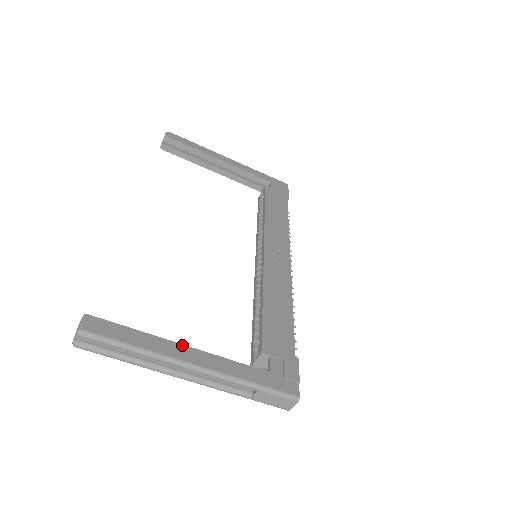
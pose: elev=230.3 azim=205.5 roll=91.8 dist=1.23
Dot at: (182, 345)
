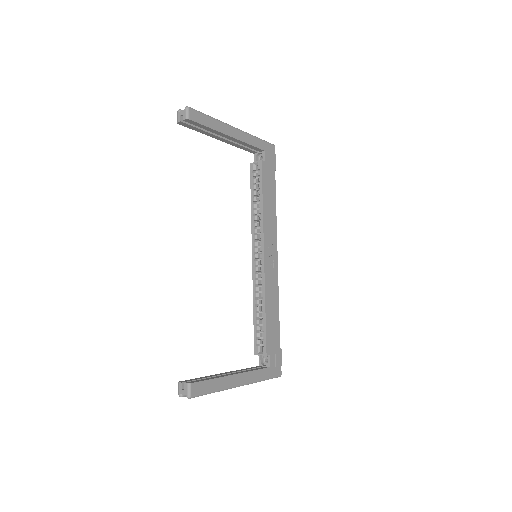
Dot at: (234, 375)
